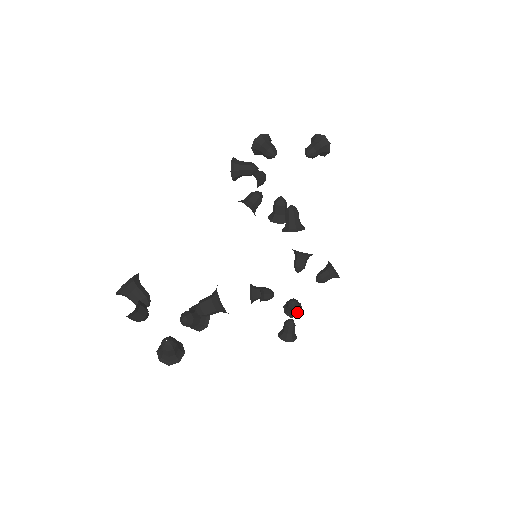
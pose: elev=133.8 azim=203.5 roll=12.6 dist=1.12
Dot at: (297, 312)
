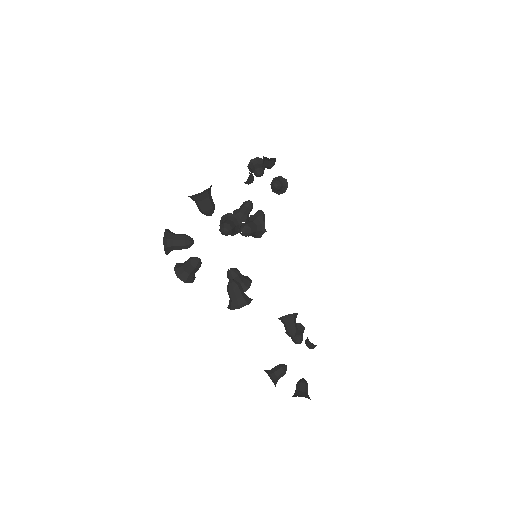
Dot at: (264, 166)
